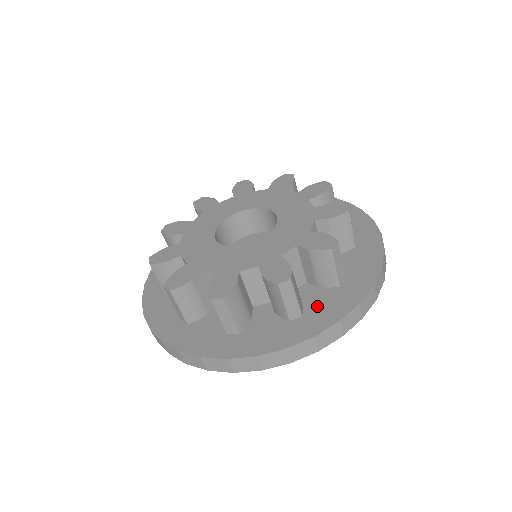
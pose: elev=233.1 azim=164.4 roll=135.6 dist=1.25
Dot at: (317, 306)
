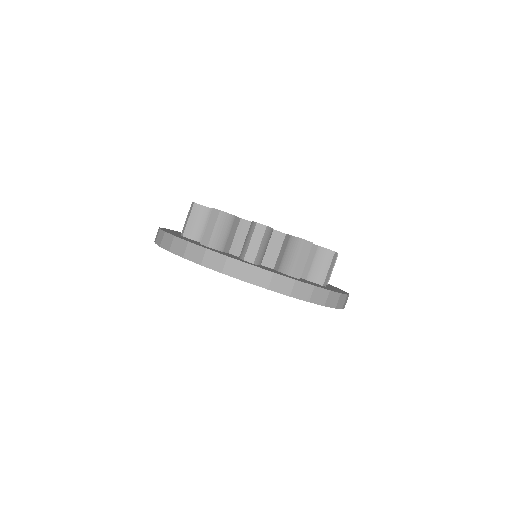
Dot at: occluded
